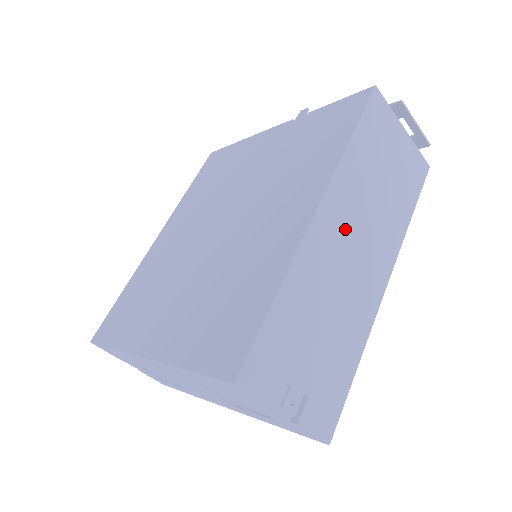
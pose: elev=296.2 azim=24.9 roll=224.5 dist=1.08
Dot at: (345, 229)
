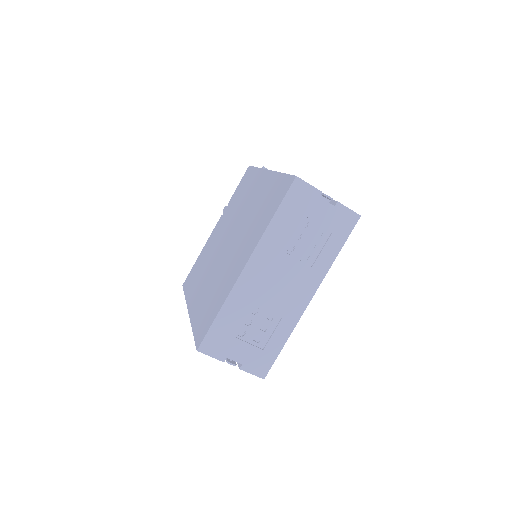
Dot at: occluded
